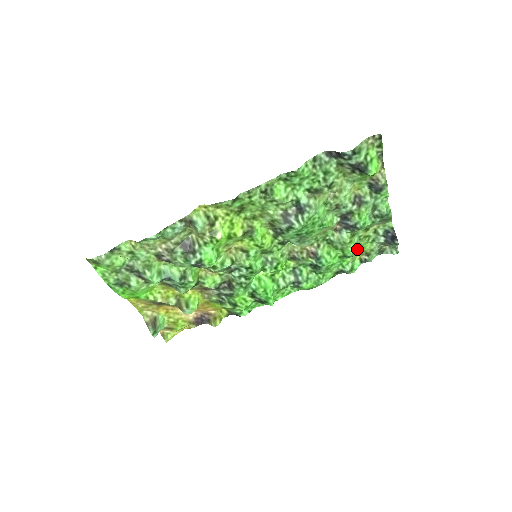
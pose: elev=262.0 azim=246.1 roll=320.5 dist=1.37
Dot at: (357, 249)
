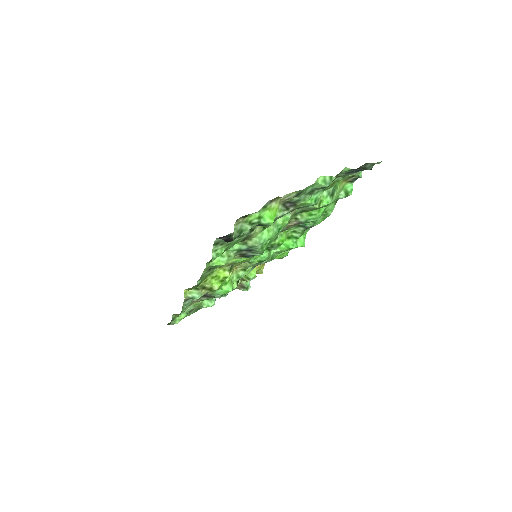
Dot at: (335, 191)
